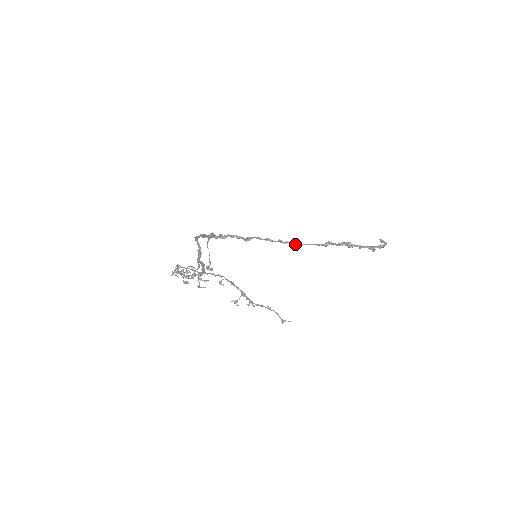
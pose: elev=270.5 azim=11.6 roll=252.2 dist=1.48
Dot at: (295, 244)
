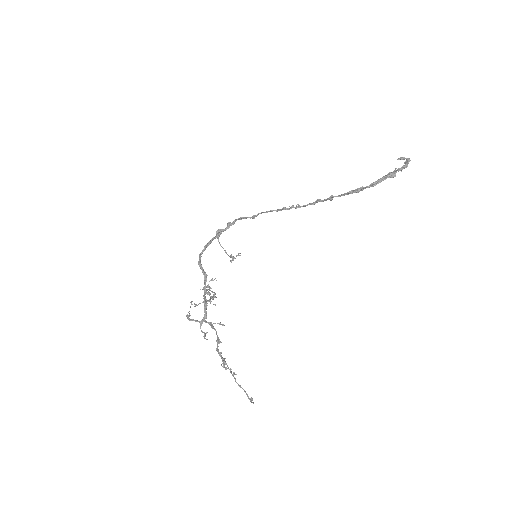
Dot at: (299, 207)
